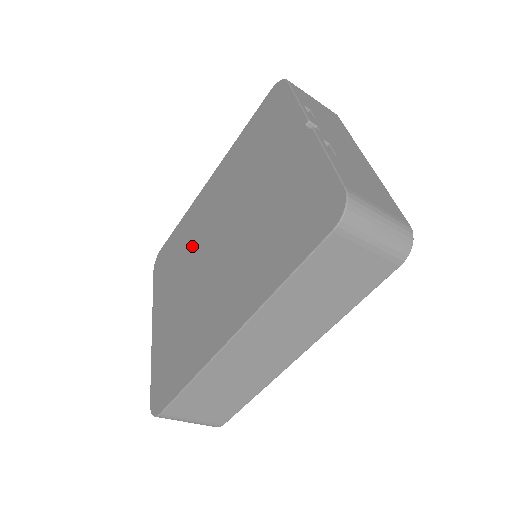
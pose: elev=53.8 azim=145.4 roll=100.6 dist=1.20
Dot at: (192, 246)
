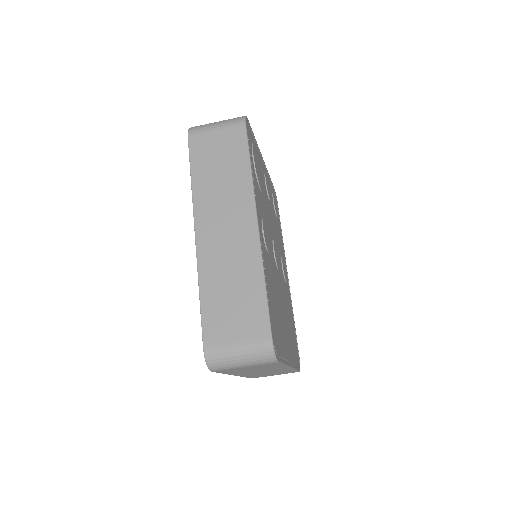
Dot at: occluded
